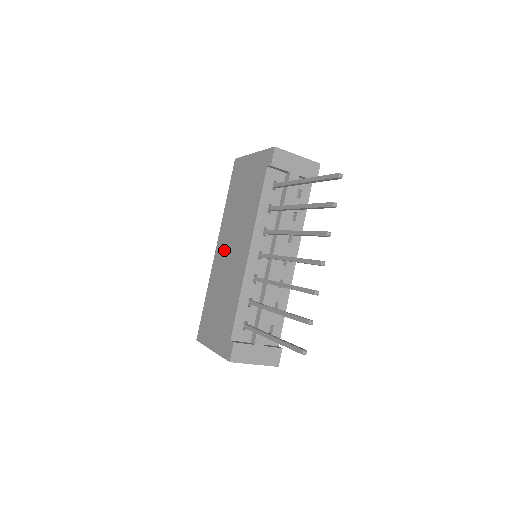
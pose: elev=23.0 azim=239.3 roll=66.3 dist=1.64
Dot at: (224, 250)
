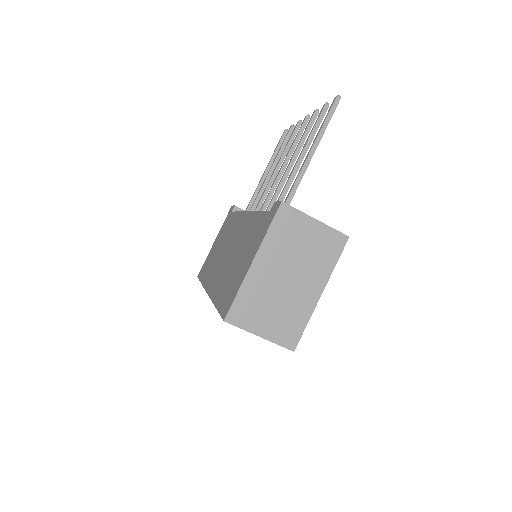
Dot at: (218, 269)
